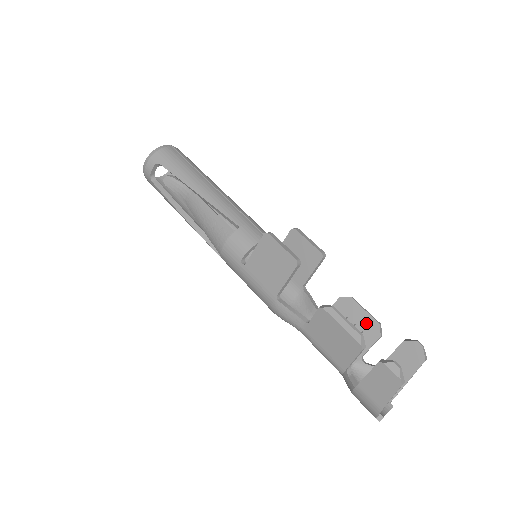
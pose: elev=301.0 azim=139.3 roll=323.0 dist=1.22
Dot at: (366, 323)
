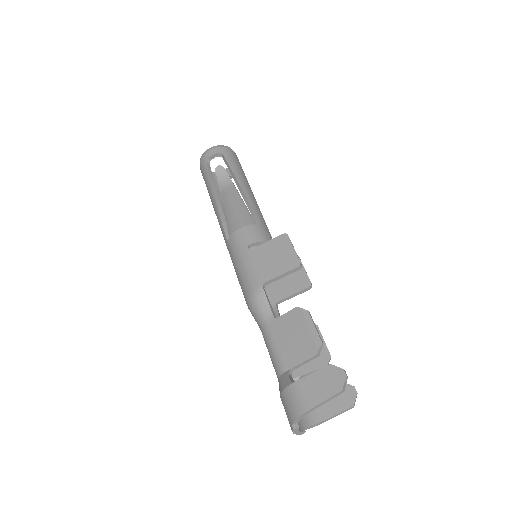
Dot at: occluded
